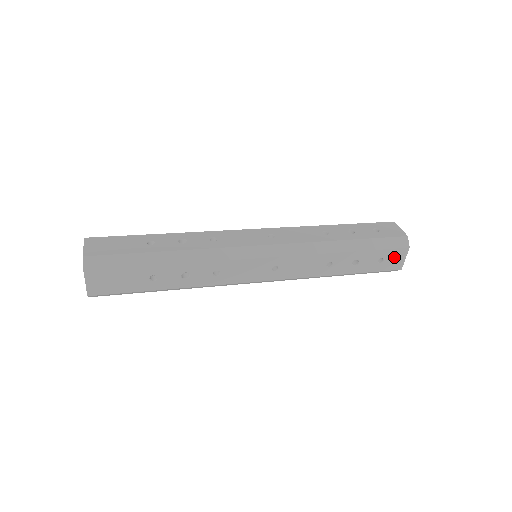
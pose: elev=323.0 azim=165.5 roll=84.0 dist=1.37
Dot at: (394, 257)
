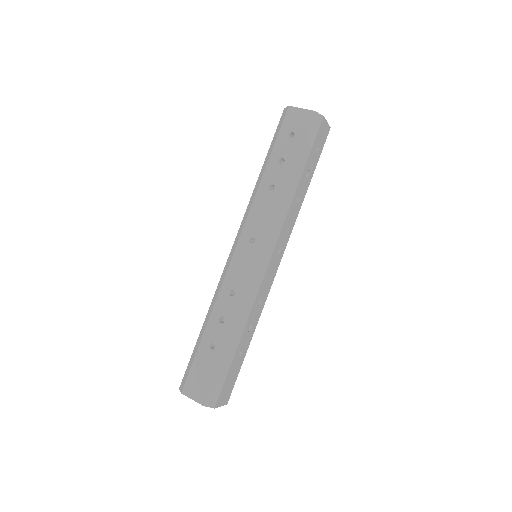
Dot at: (321, 134)
